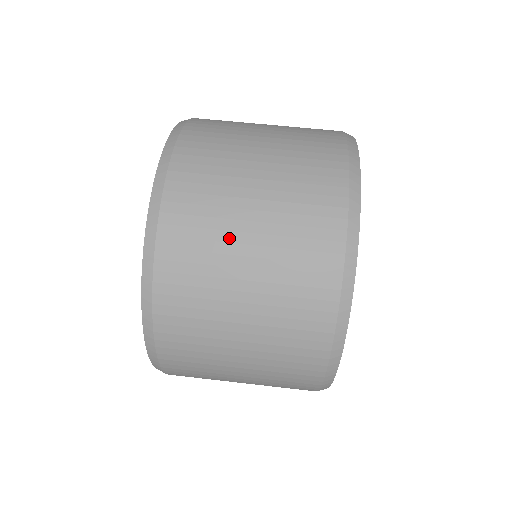
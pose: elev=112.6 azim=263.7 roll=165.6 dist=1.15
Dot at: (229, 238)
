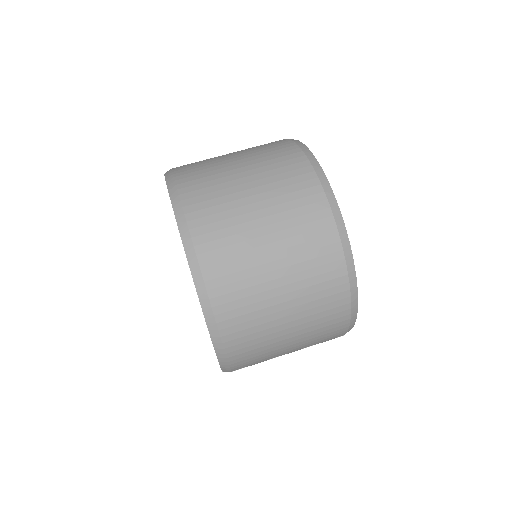
Dot at: (247, 228)
